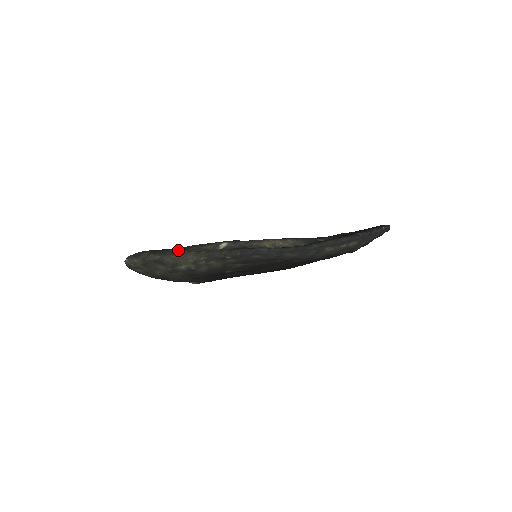
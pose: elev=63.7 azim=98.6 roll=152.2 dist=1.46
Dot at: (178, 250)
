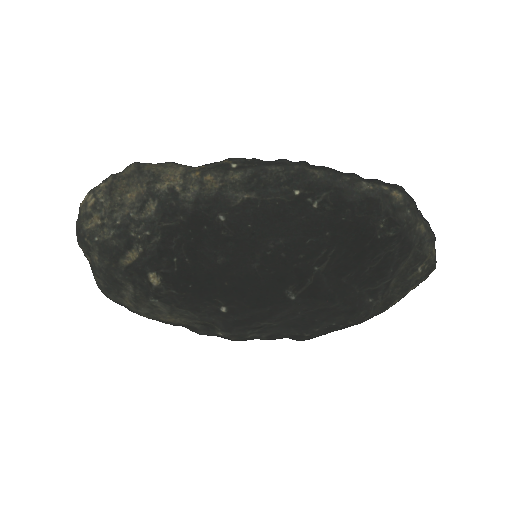
Dot at: occluded
